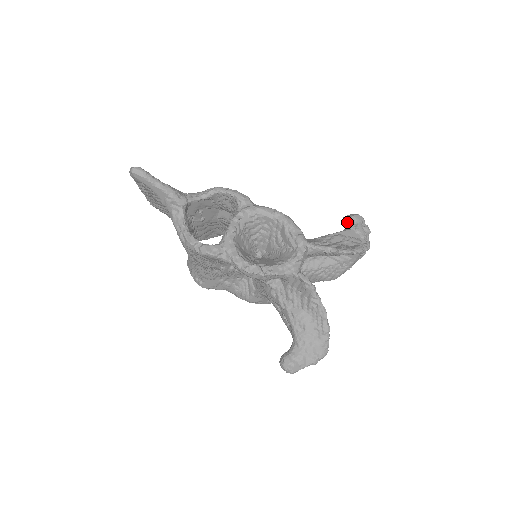
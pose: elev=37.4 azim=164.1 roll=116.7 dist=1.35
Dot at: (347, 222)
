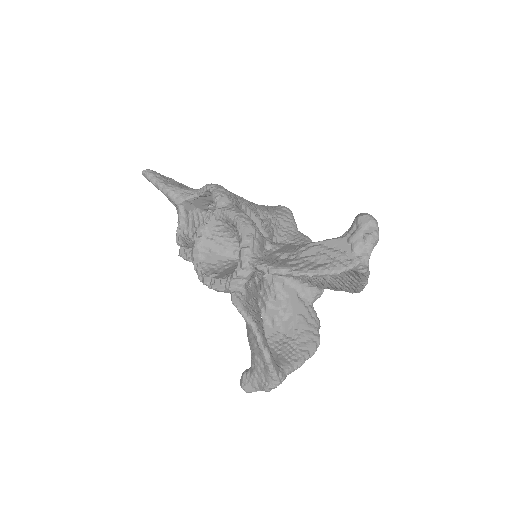
Dot at: (352, 224)
